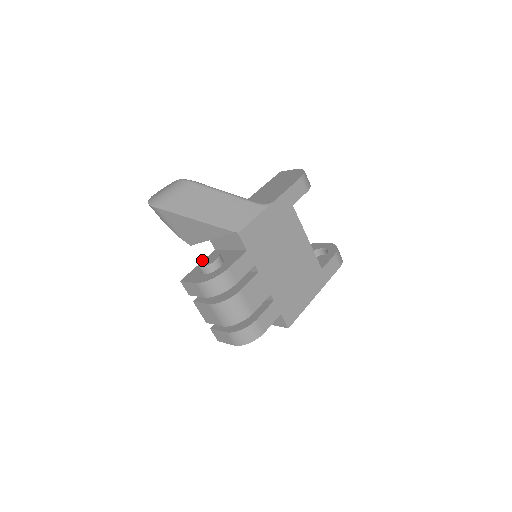
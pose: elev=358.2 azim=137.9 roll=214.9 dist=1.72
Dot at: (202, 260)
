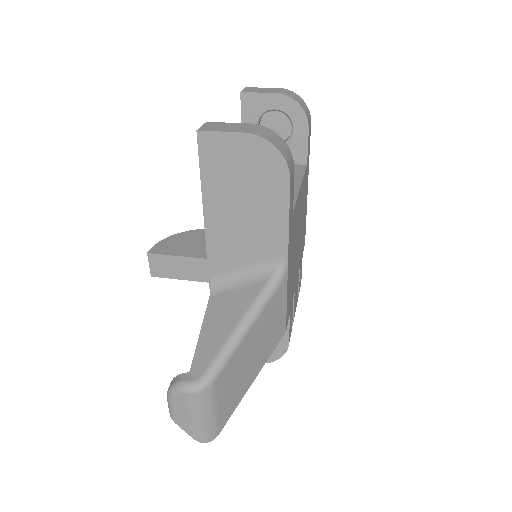
Dot at: occluded
